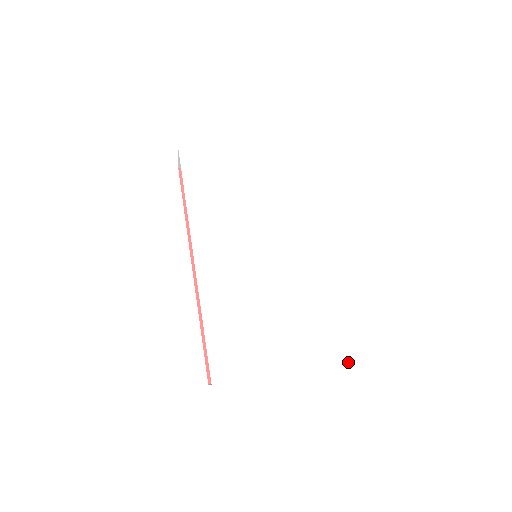
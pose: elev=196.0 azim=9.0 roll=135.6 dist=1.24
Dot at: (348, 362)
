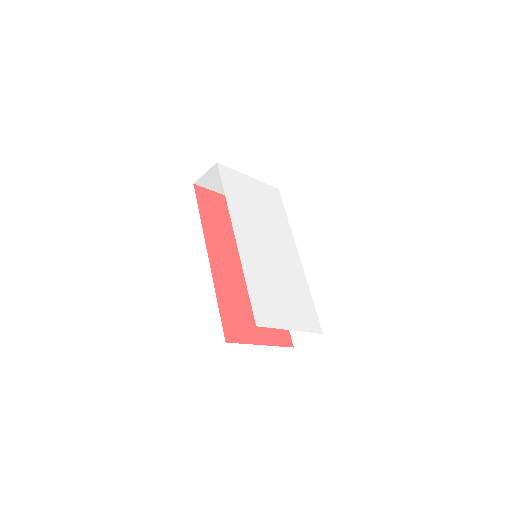
Dot at: (322, 333)
